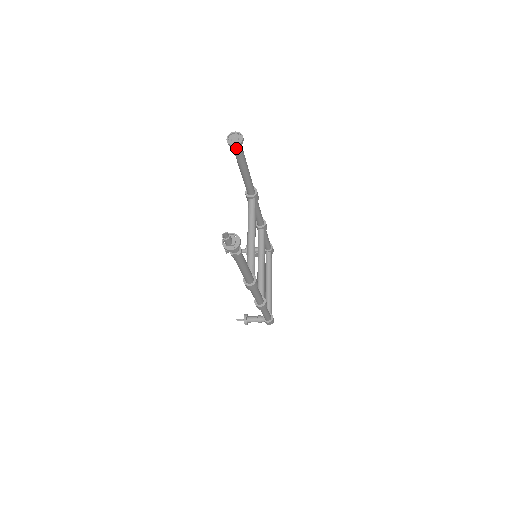
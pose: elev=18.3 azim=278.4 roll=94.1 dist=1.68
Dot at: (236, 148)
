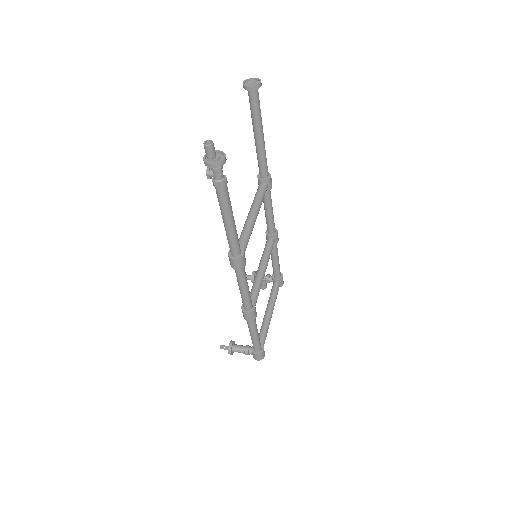
Dot at: (252, 95)
